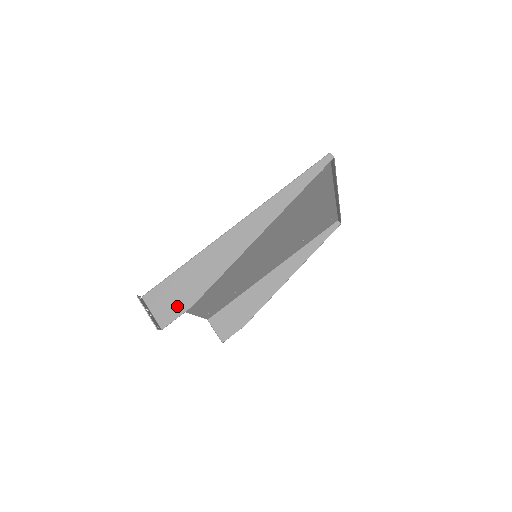
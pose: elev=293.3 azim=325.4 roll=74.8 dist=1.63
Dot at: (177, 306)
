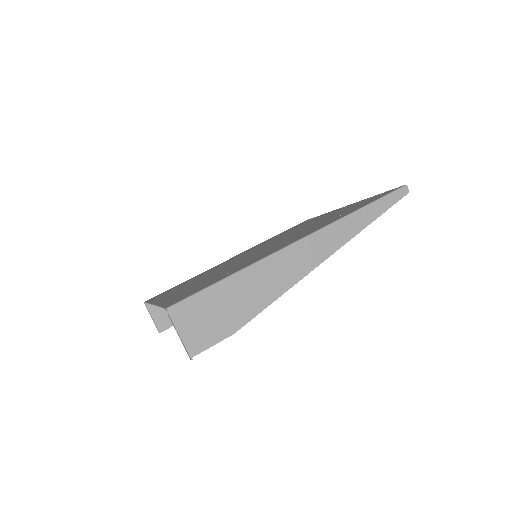
Dot at: (215, 330)
